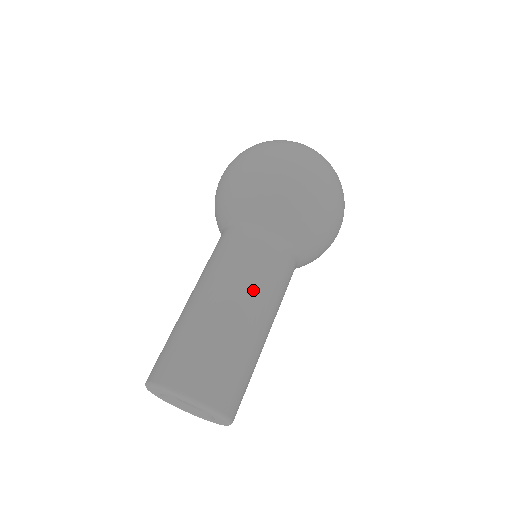
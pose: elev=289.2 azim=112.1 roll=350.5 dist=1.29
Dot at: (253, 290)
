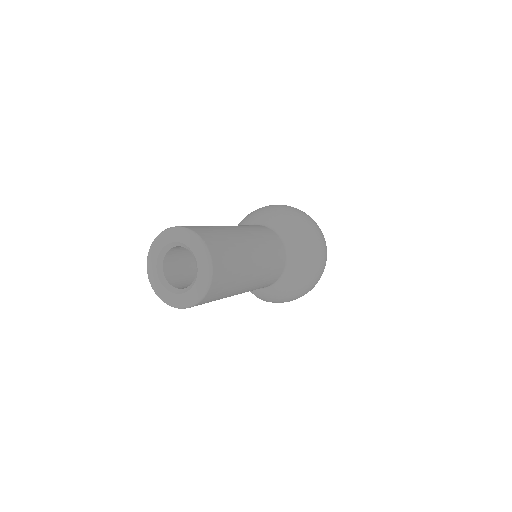
Dot at: (263, 255)
